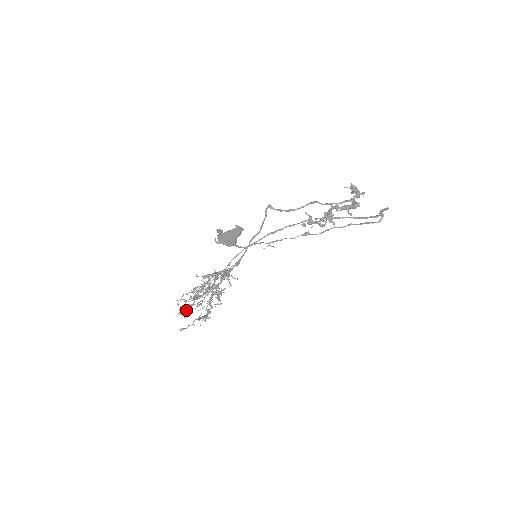
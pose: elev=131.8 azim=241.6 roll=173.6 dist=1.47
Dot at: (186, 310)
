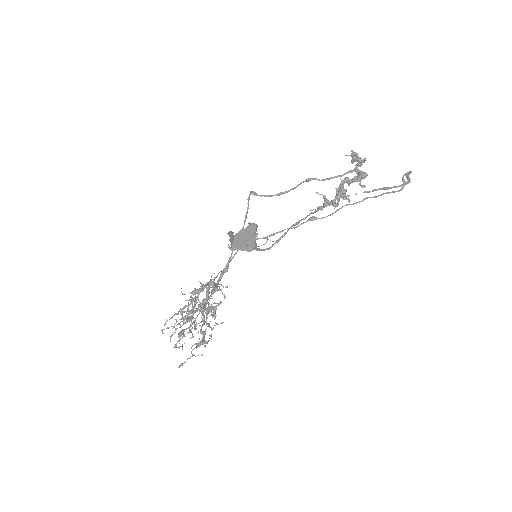
Dot at: (180, 339)
